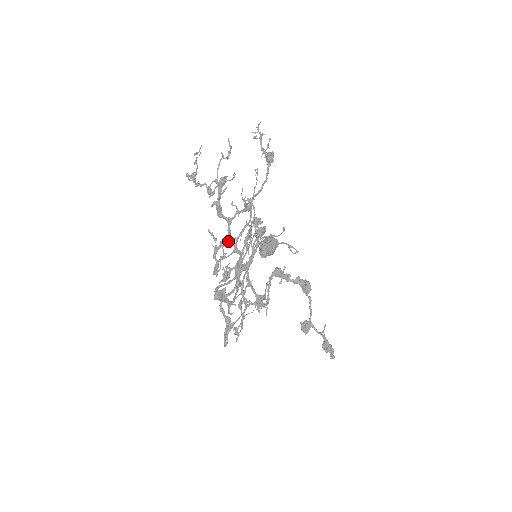
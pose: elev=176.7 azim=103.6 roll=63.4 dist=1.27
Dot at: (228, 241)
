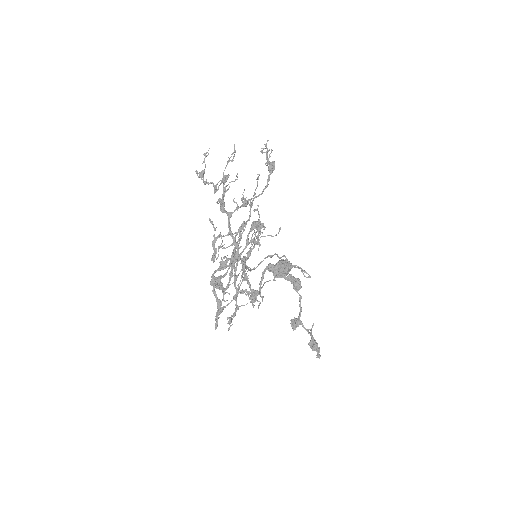
Dot at: occluded
